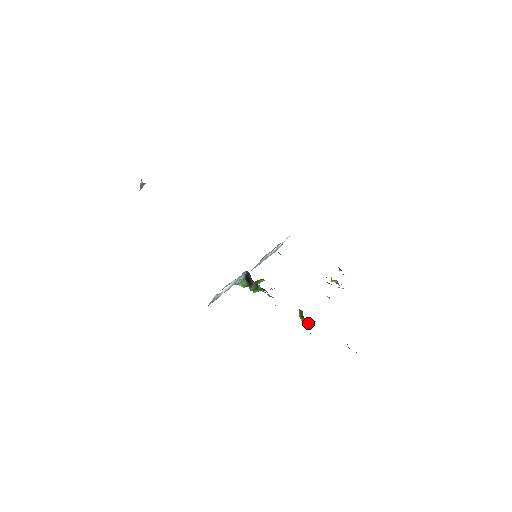
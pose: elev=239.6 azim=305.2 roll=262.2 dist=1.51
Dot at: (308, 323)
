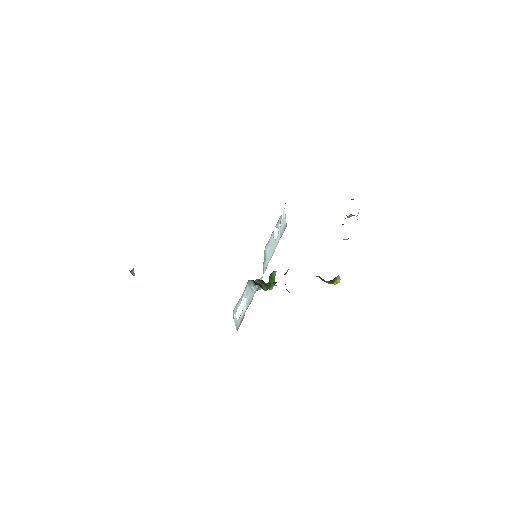
Dot at: (333, 282)
